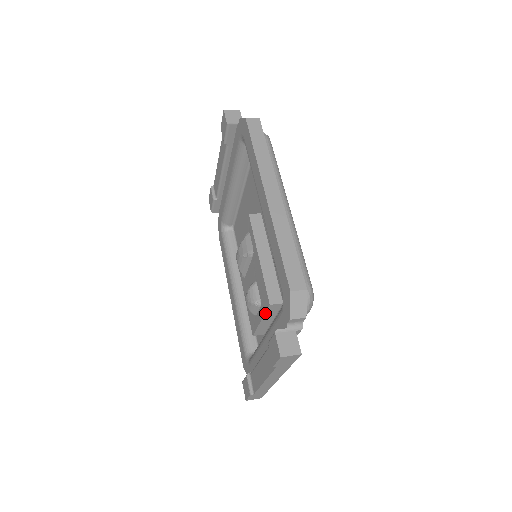
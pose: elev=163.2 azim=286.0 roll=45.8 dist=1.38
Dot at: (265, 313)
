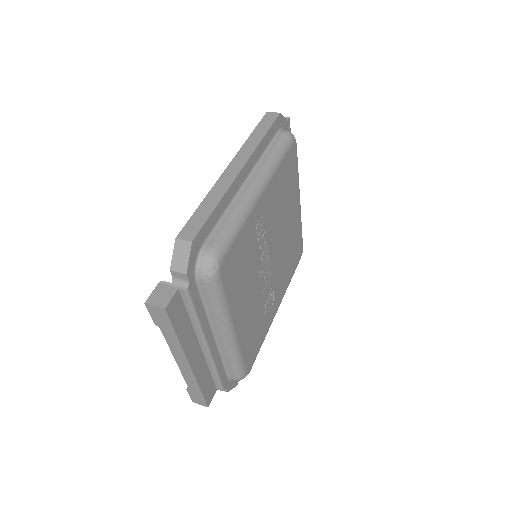
Dot at: occluded
